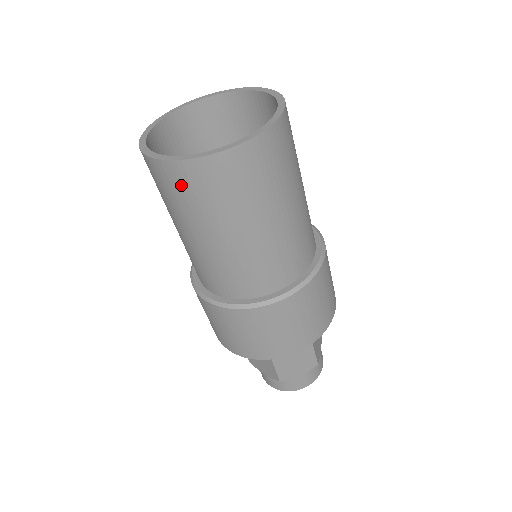
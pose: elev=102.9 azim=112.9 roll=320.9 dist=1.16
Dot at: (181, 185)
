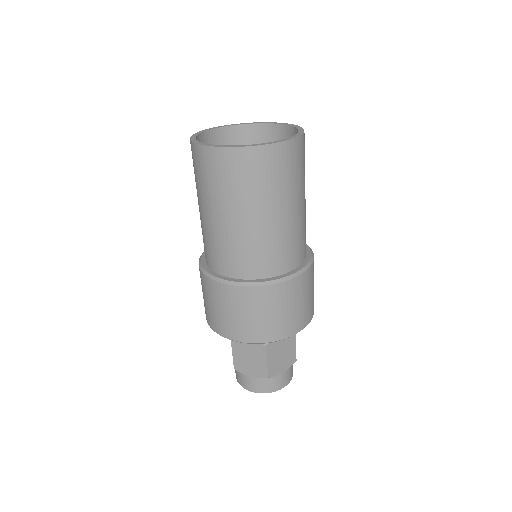
Dot at: (195, 162)
